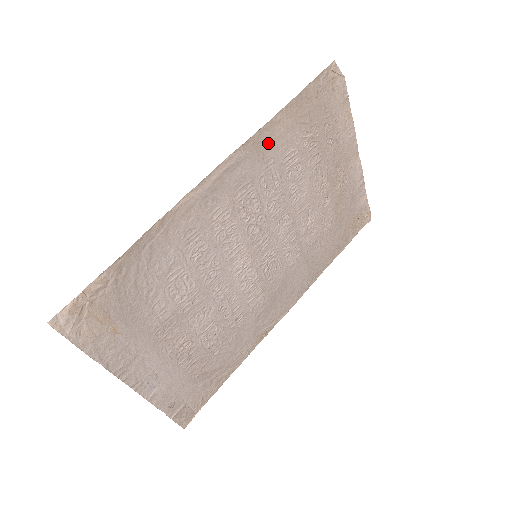
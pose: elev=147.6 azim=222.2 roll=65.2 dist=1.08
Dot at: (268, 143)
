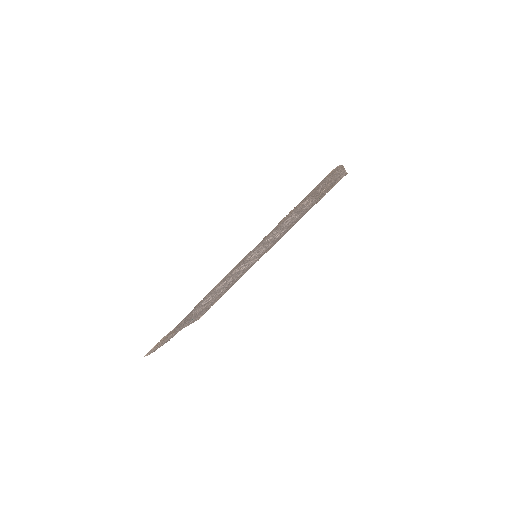
Dot at: (272, 231)
